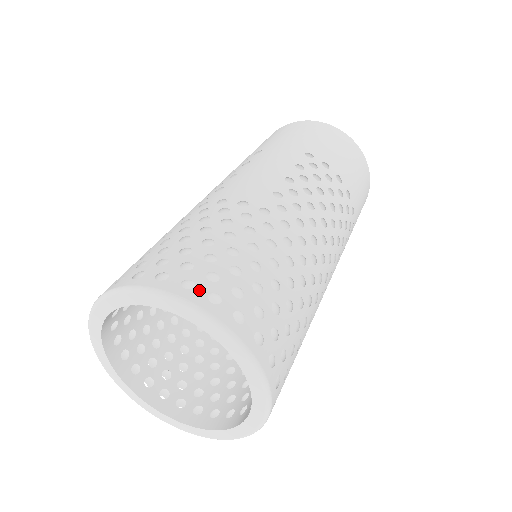
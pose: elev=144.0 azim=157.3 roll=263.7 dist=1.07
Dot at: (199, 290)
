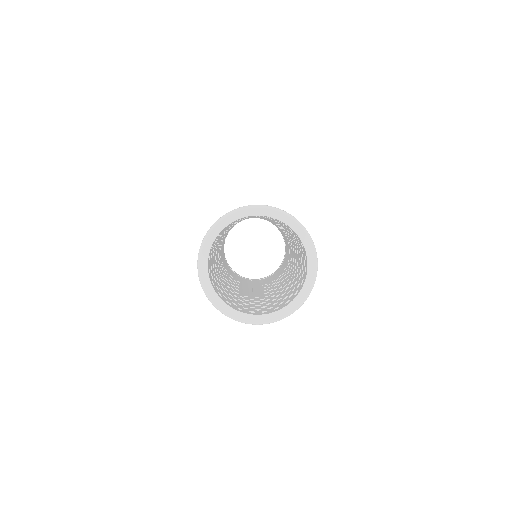
Dot at: occluded
